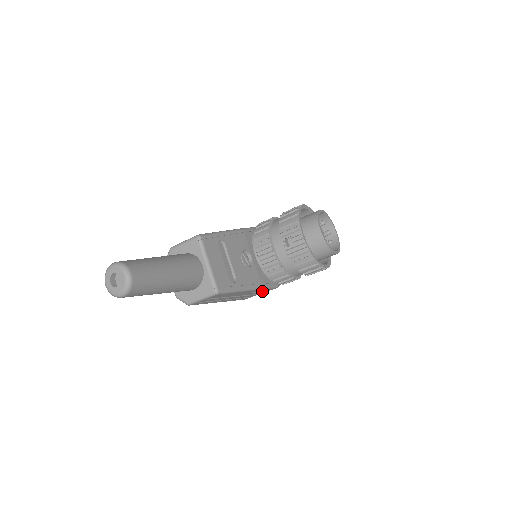
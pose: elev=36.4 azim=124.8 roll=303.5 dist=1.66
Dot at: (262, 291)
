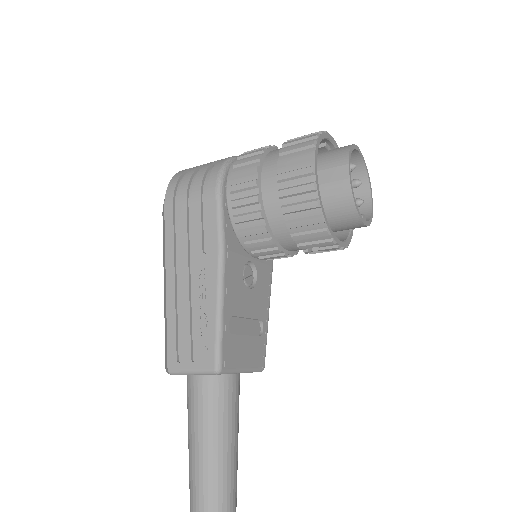
Dot at: occluded
